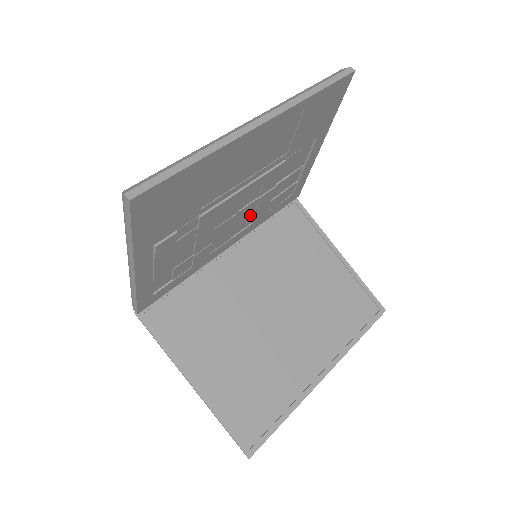
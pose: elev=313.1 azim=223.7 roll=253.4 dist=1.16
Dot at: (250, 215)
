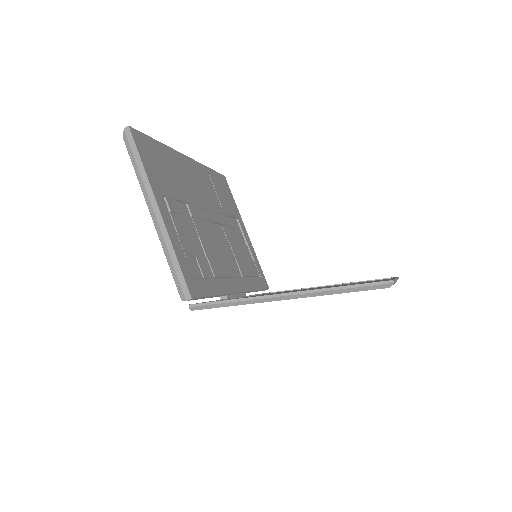
Dot at: (234, 262)
